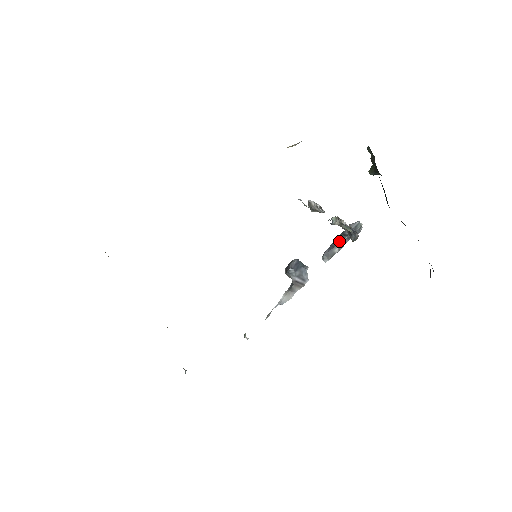
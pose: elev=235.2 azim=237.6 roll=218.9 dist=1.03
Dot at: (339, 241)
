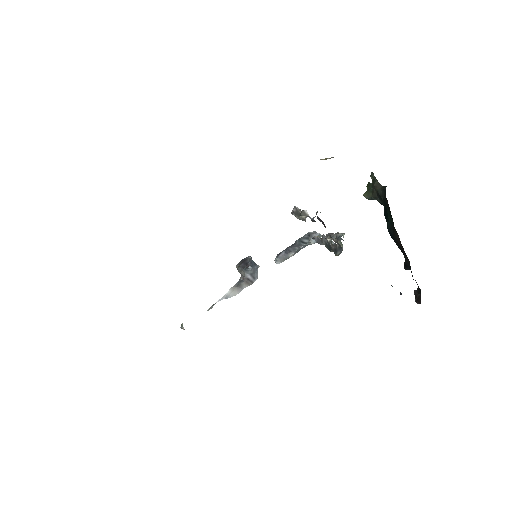
Dot at: (297, 247)
